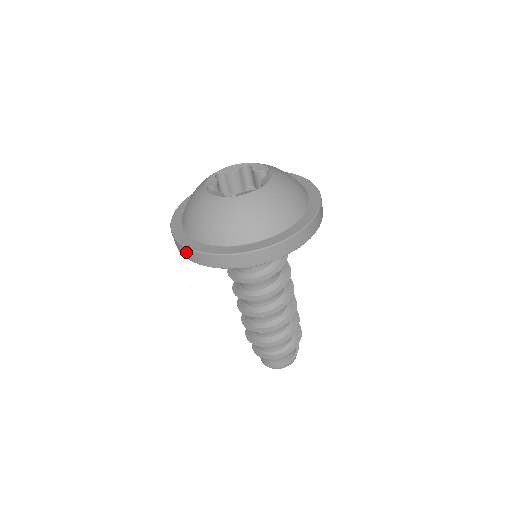
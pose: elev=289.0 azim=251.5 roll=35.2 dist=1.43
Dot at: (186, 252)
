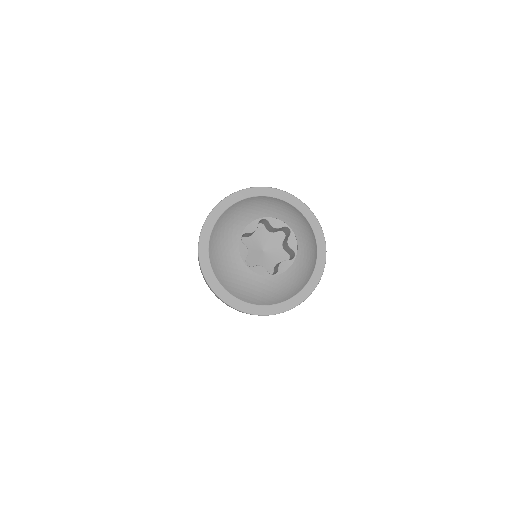
Dot at: (199, 260)
